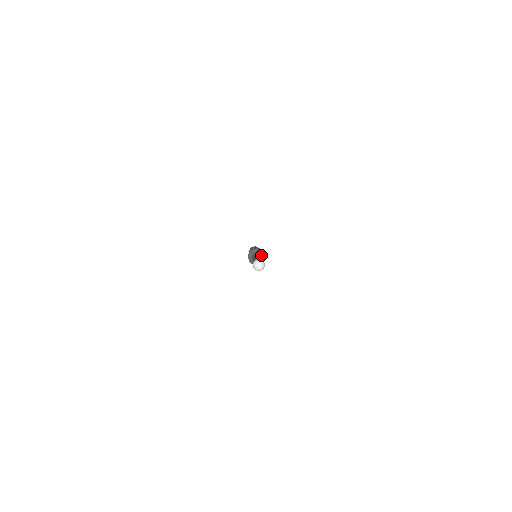
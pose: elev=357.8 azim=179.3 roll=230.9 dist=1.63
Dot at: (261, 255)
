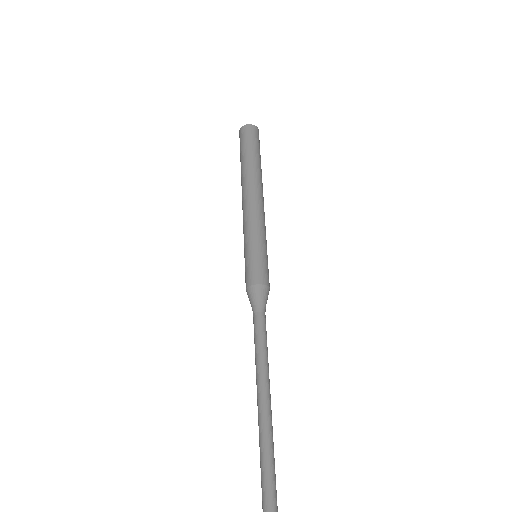
Dot at: occluded
